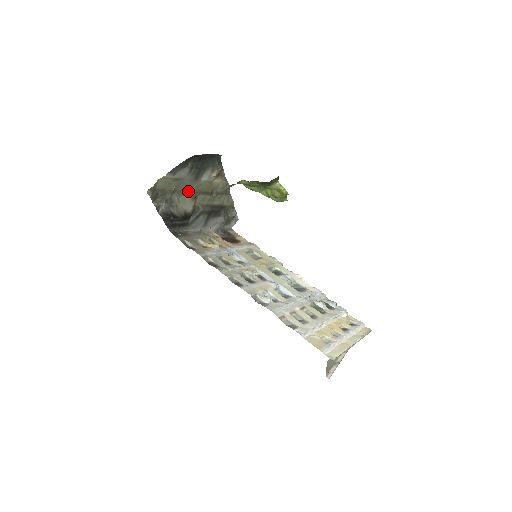
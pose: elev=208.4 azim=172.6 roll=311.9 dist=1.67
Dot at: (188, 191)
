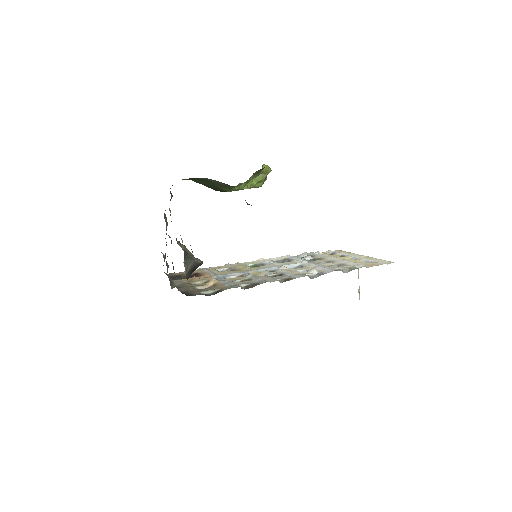
Dot at: occluded
